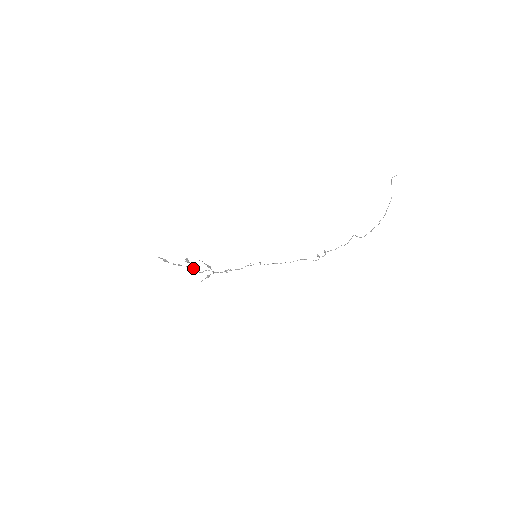
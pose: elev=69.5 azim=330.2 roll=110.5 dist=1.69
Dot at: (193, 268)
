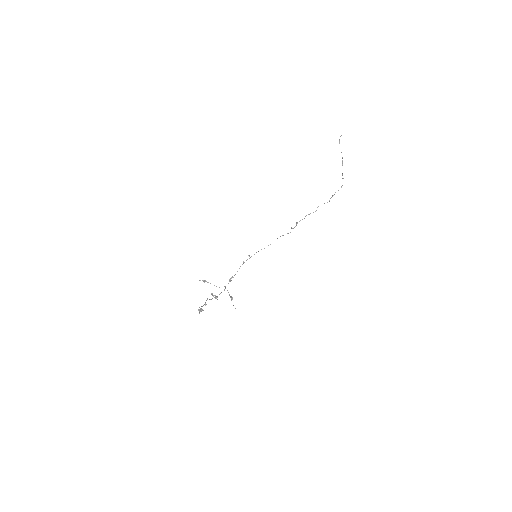
Dot at: occluded
